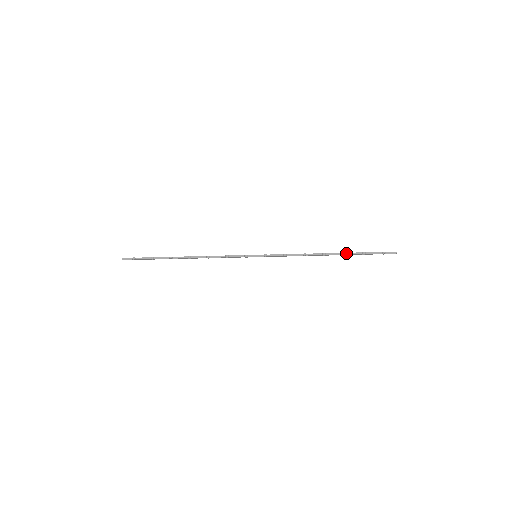
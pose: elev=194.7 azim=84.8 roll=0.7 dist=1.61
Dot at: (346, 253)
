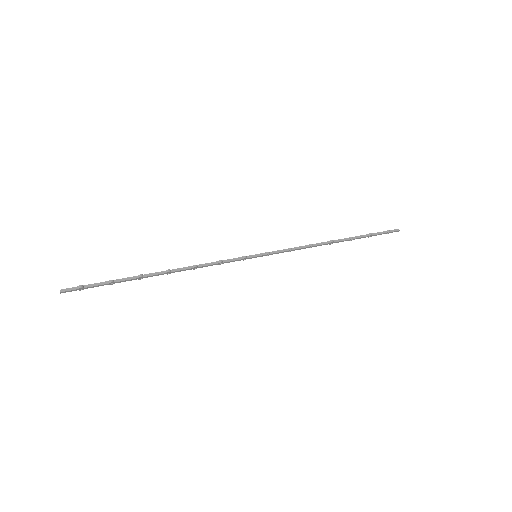
Dot at: (353, 237)
